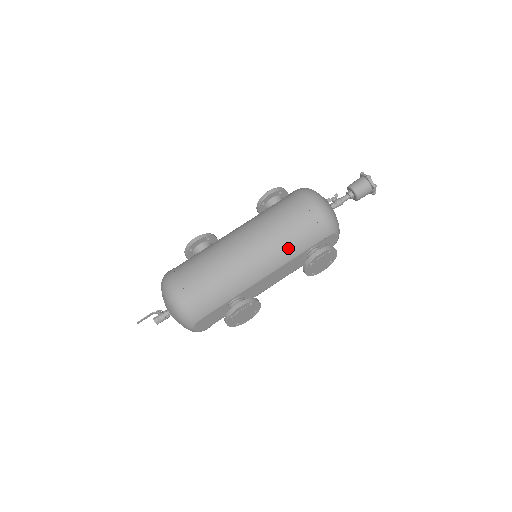
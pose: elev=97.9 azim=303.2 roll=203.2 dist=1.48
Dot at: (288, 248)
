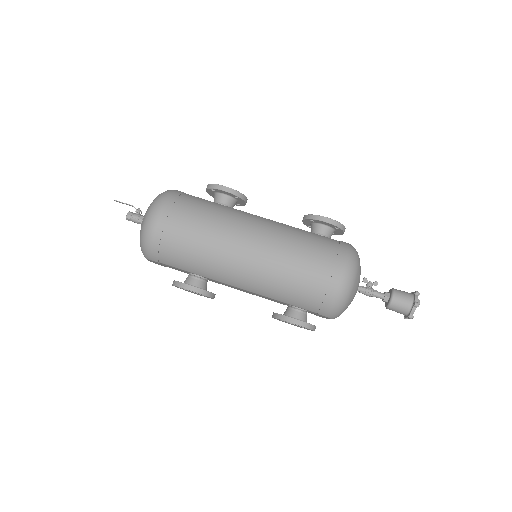
Dot at: (278, 290)
